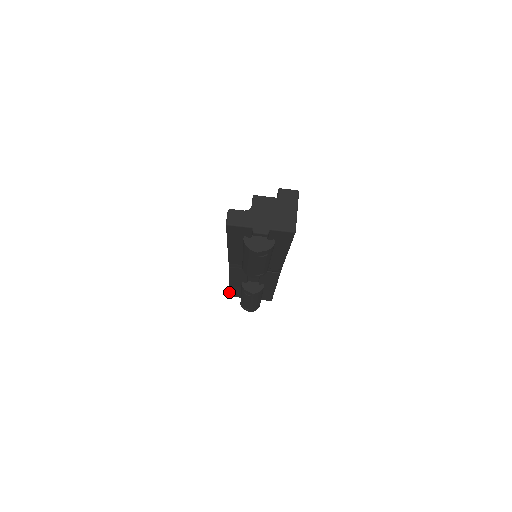
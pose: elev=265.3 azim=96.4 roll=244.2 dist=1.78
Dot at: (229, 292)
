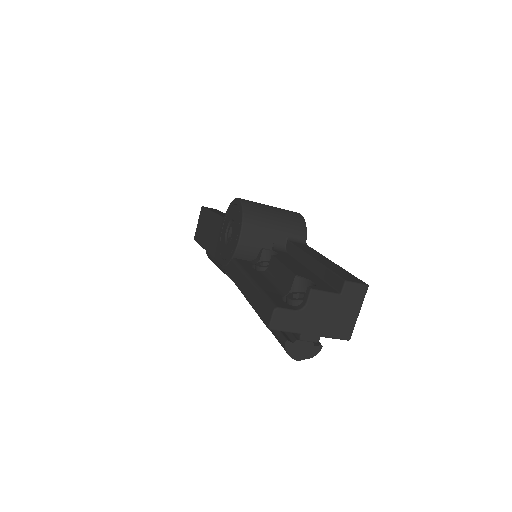
Dot at: (196, 241)
